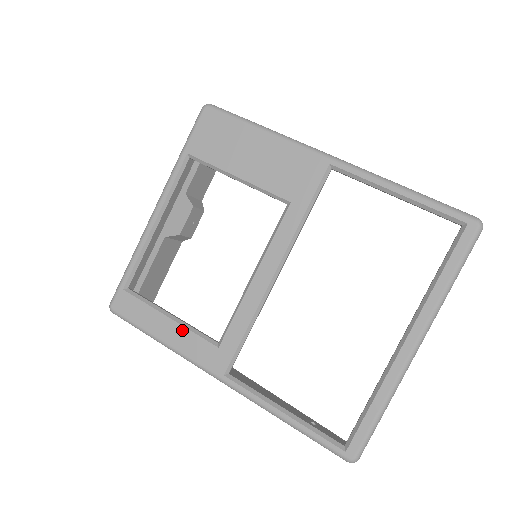
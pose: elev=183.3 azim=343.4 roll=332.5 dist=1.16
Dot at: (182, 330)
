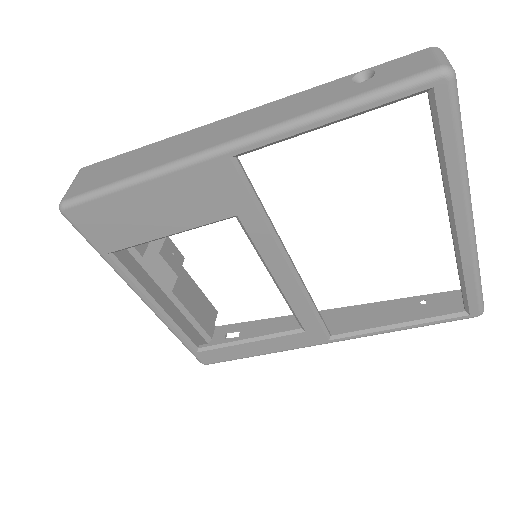
Dot at: (267, 342)
